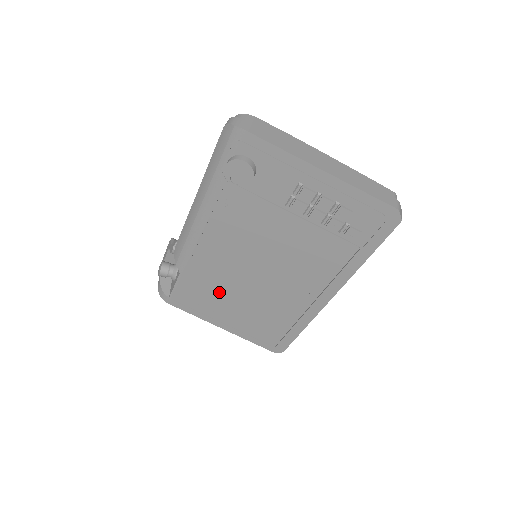
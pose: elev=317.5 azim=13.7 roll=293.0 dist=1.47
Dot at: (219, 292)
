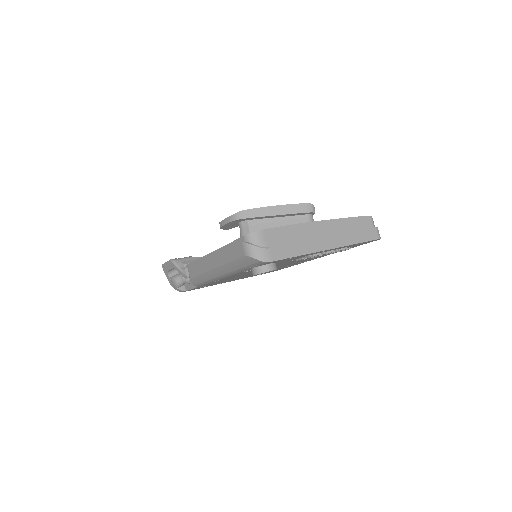
Dot at: occluded
